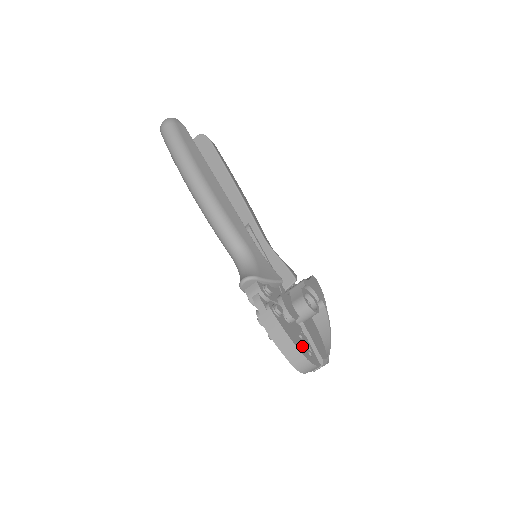
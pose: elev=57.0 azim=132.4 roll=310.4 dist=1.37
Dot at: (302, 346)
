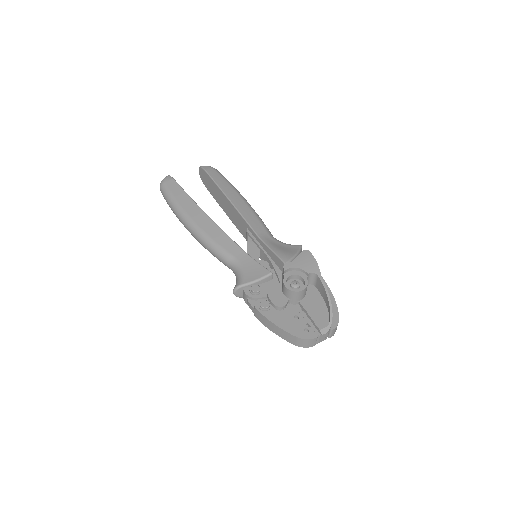
Dot at: (295, 327)
